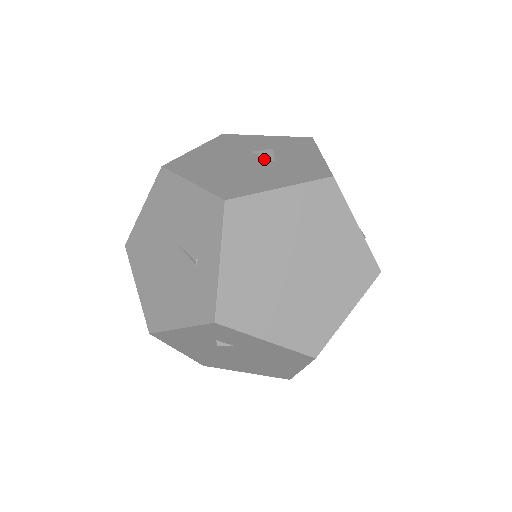
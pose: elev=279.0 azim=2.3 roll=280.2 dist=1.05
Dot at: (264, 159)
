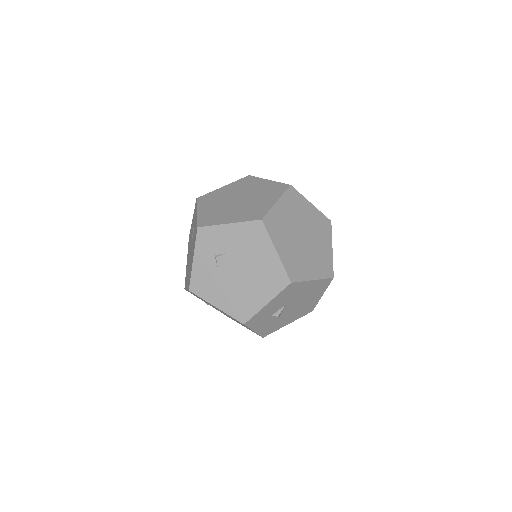
Dot at: occluded
